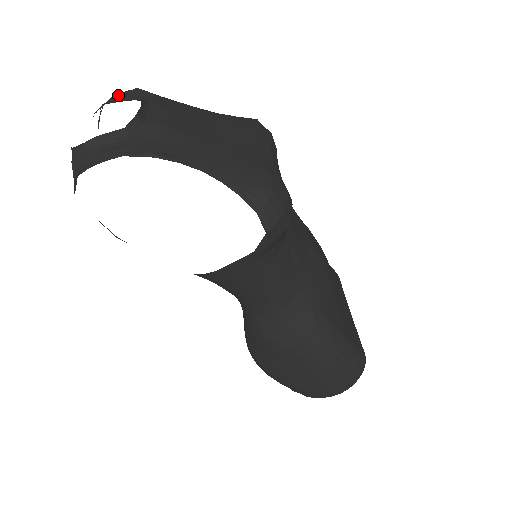
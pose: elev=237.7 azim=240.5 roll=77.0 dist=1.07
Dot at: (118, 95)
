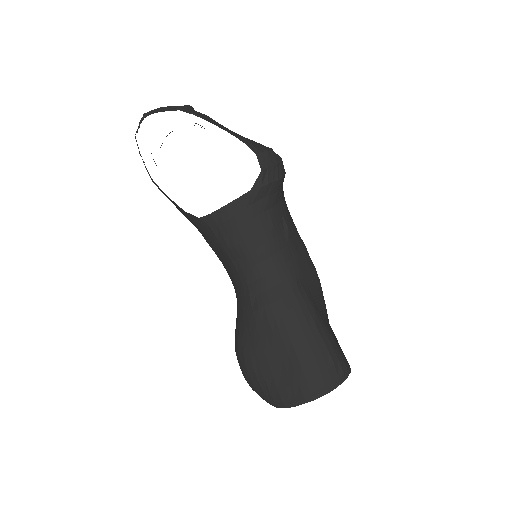
Dot at: occluded
